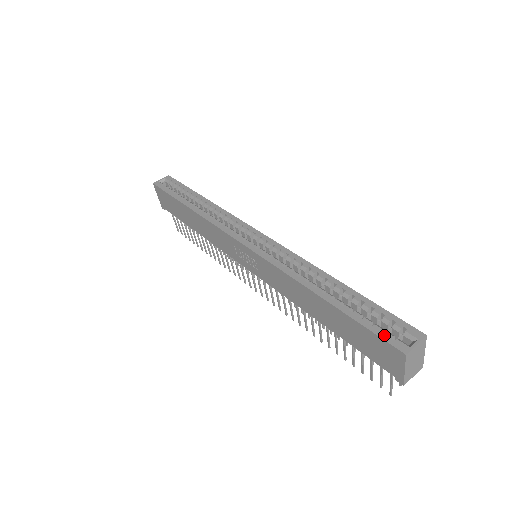
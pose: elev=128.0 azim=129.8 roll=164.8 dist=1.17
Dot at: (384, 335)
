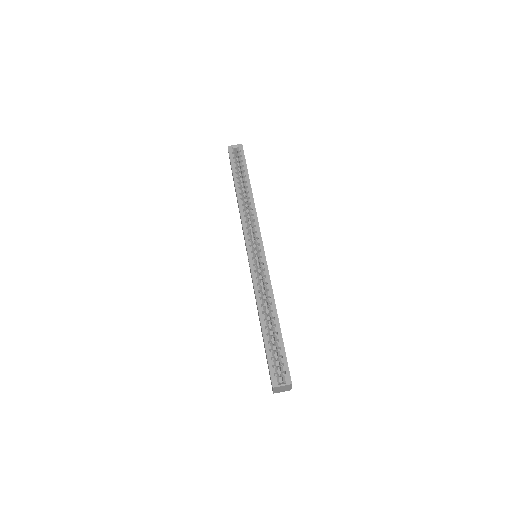
Dot at: (272, 369)
